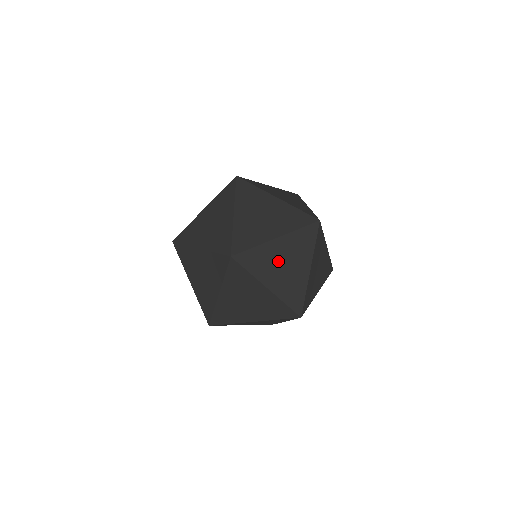
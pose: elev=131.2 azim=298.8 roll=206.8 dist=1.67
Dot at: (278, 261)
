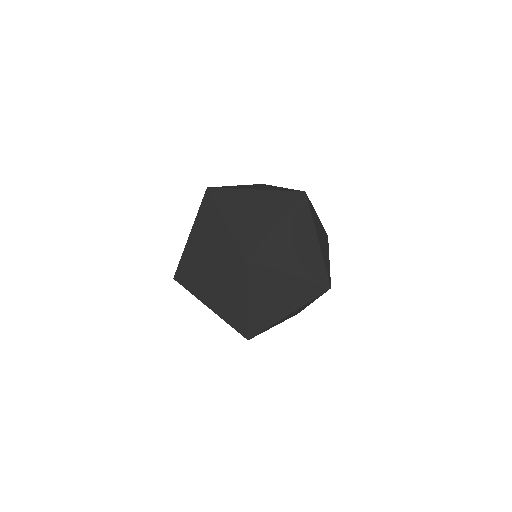
Dot at: occluded
